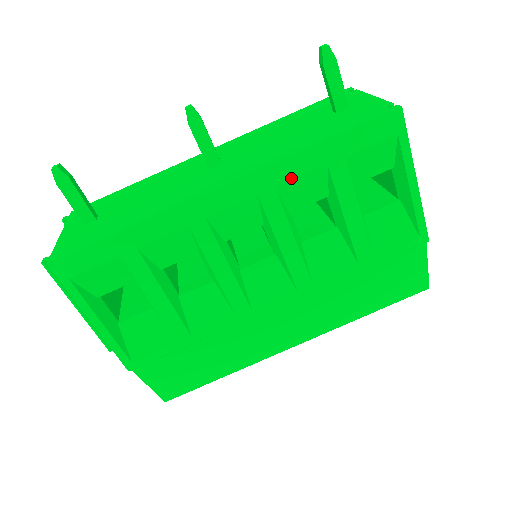
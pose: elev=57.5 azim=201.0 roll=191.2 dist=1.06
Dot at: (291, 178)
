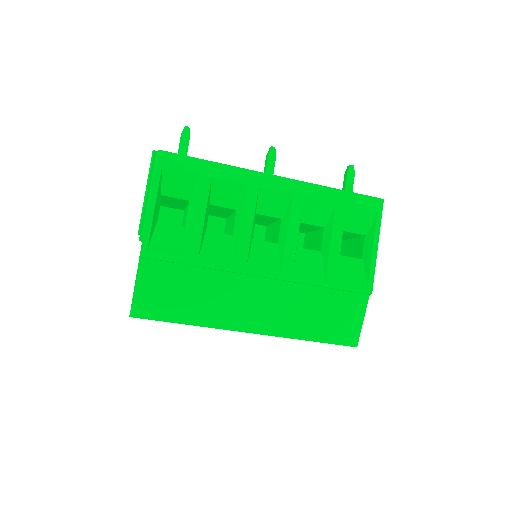
Dot at: (314, 197)
